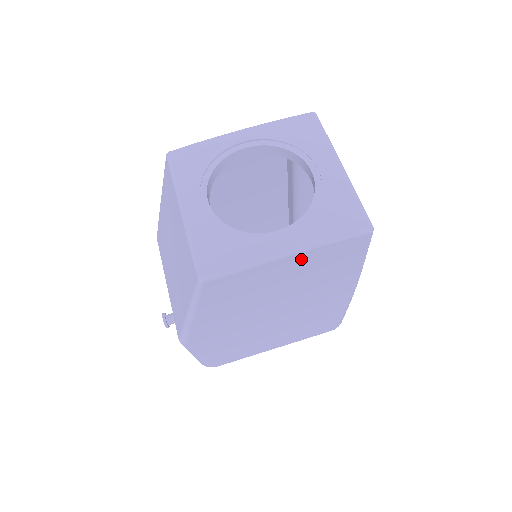
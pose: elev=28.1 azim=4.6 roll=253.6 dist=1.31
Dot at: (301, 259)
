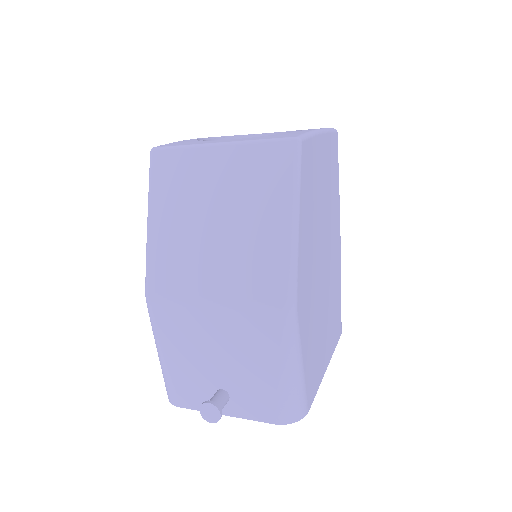
Dot at: (325, 146)
